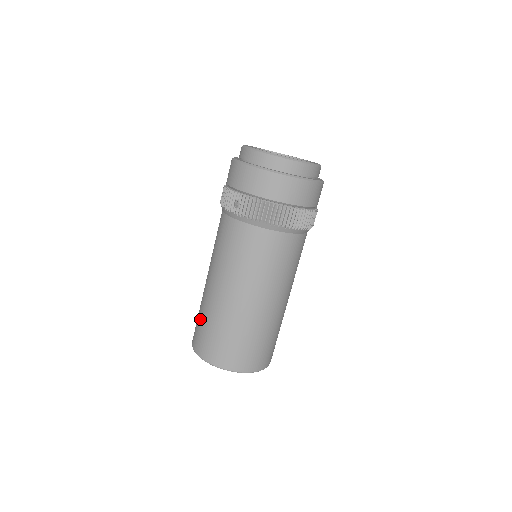
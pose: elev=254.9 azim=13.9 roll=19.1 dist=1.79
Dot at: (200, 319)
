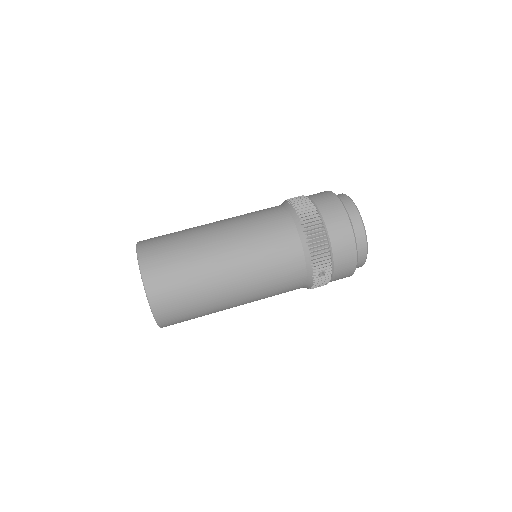
Dot at: occluded
